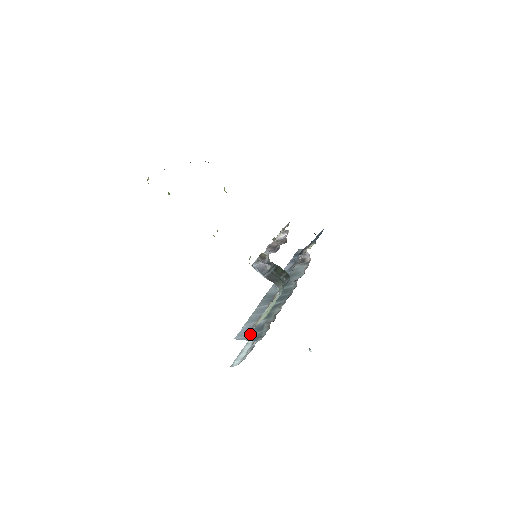
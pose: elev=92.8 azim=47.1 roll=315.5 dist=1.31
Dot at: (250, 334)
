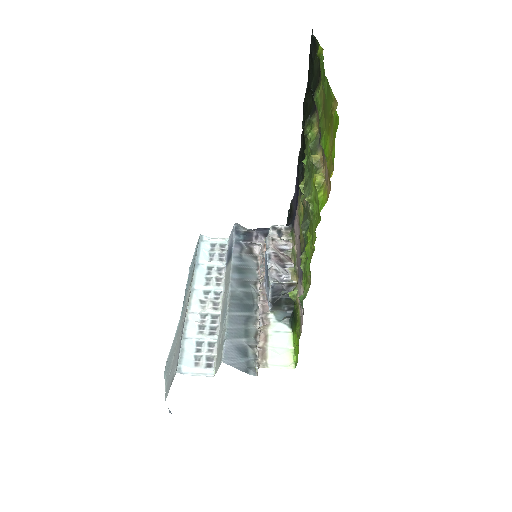
Dot at: (238, 359)
